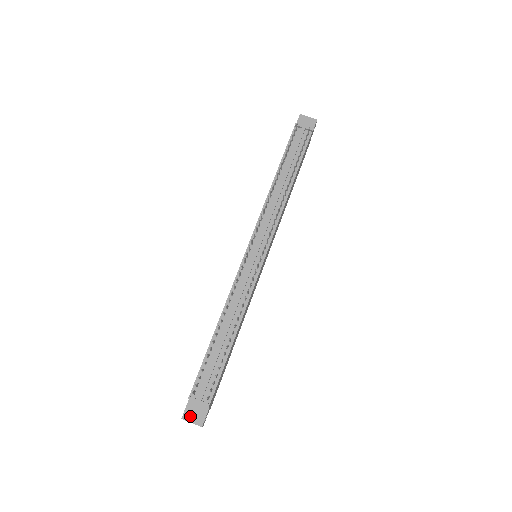
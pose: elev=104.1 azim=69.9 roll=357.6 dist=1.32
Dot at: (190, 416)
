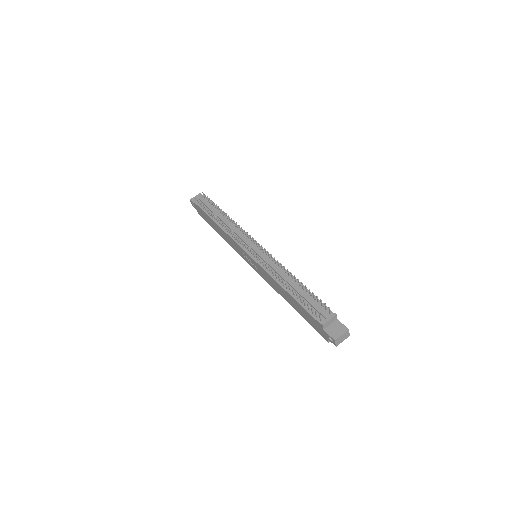
Dot at: (336, 334)
